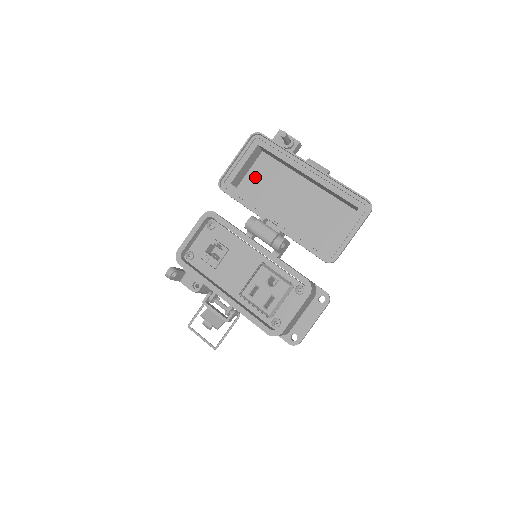
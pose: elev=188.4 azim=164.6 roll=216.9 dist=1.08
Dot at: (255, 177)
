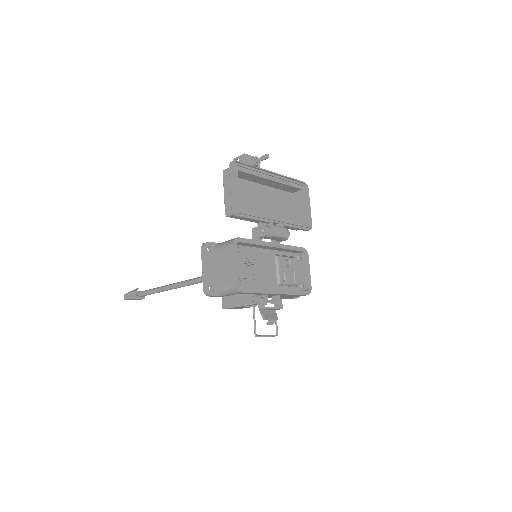
Dot at: occluded
